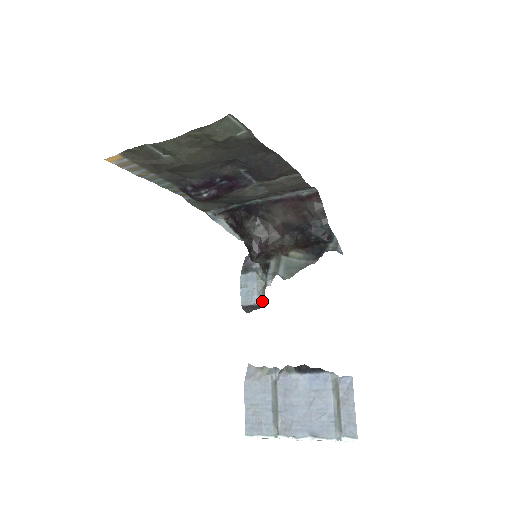
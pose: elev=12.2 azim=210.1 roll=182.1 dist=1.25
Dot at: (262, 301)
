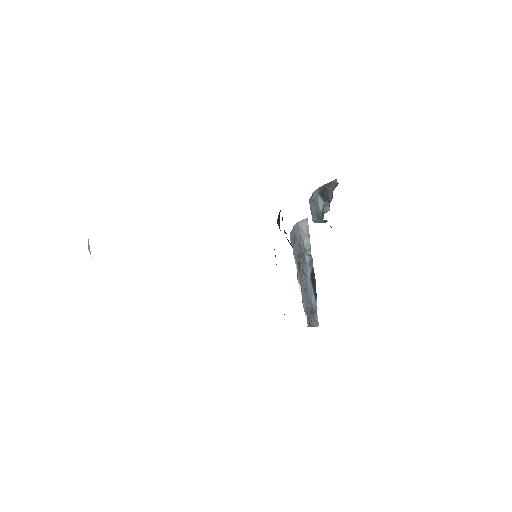
Dot at: (320, 222)
